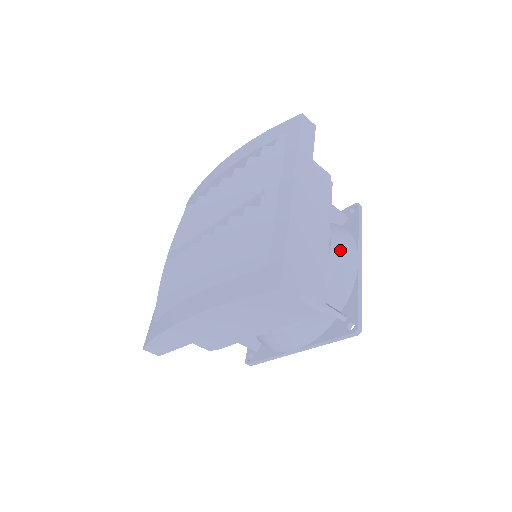
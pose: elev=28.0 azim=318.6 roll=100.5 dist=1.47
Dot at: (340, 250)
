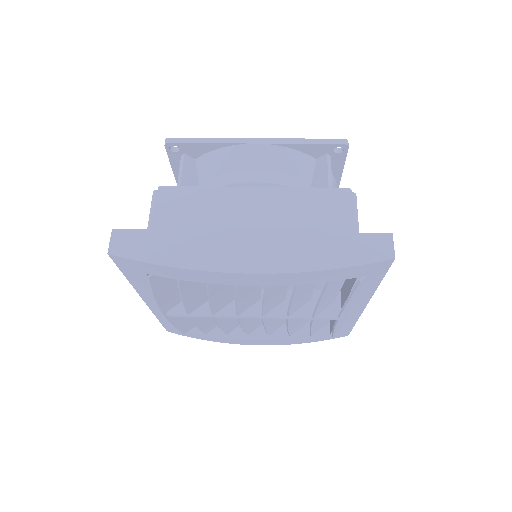
Dot at: occluded
